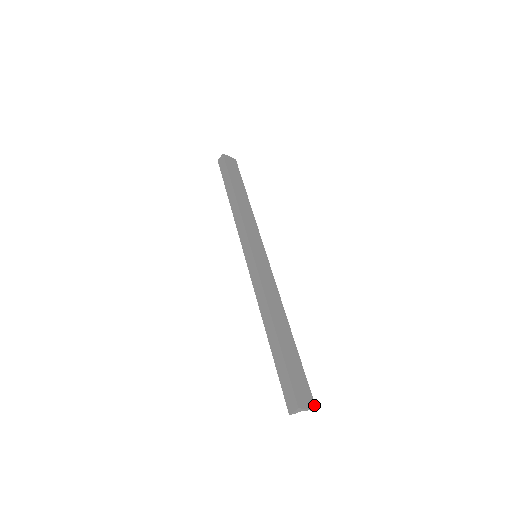
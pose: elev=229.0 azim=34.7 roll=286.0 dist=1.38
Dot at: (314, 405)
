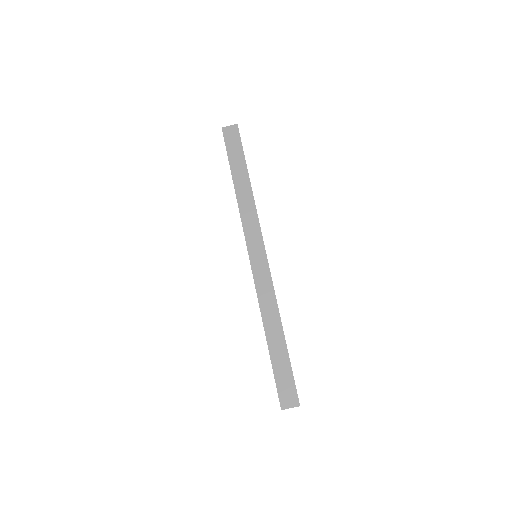
Dot at: (298, 403)
